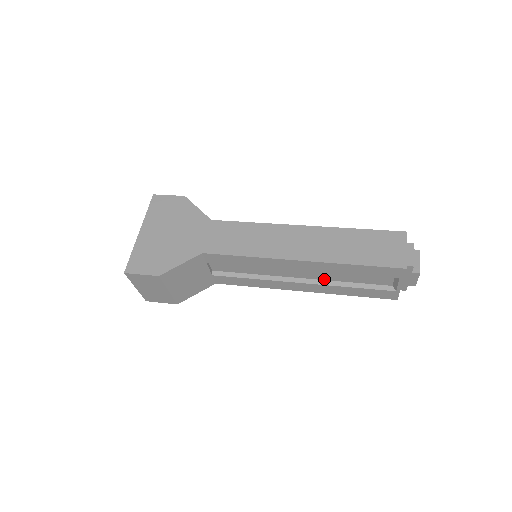
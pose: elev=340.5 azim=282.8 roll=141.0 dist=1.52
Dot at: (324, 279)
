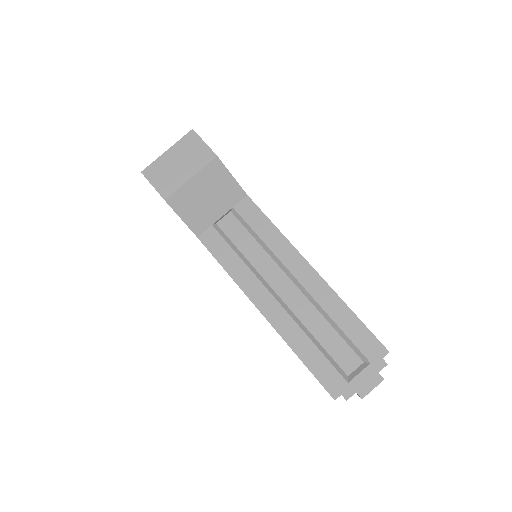
Dot at: occluded
